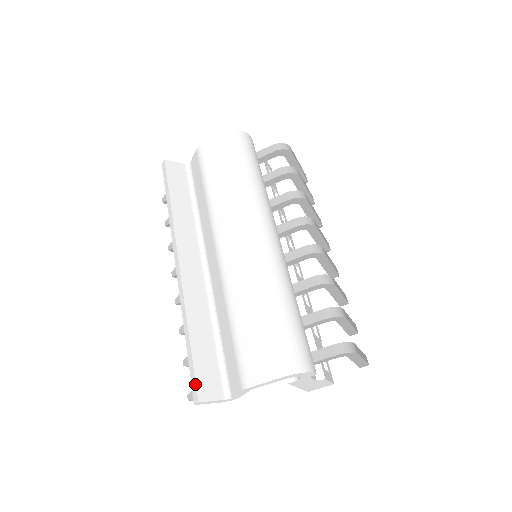
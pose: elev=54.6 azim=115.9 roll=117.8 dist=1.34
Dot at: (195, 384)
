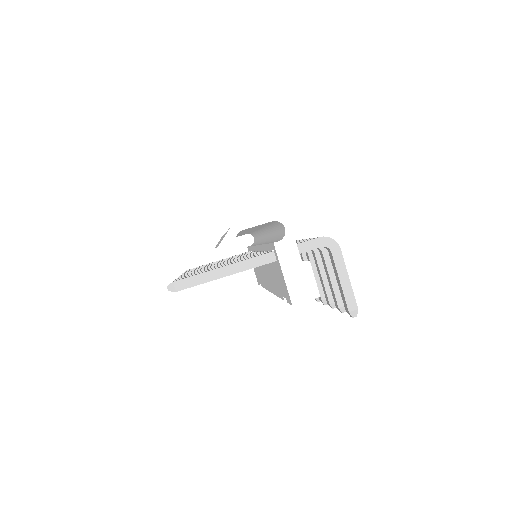
Dot at: occluded
